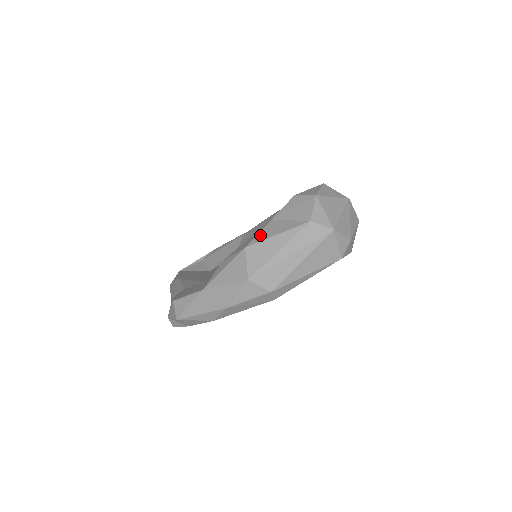
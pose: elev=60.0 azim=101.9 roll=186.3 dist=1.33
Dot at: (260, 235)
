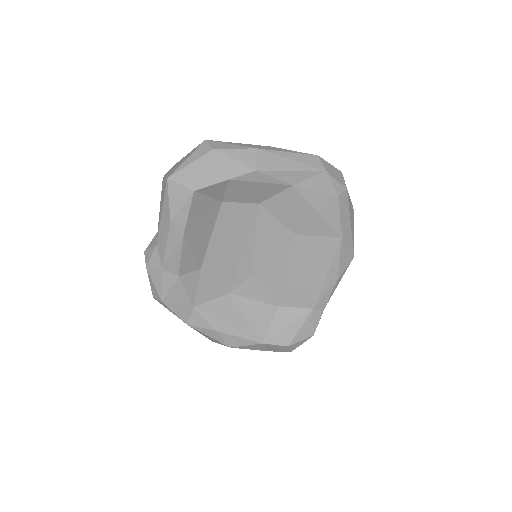
Dot at: (245, 347)
